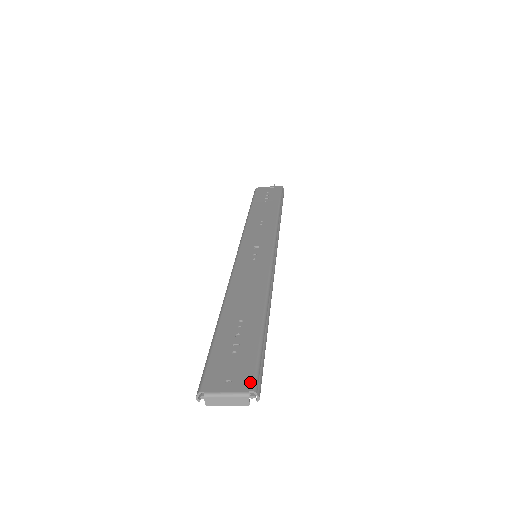
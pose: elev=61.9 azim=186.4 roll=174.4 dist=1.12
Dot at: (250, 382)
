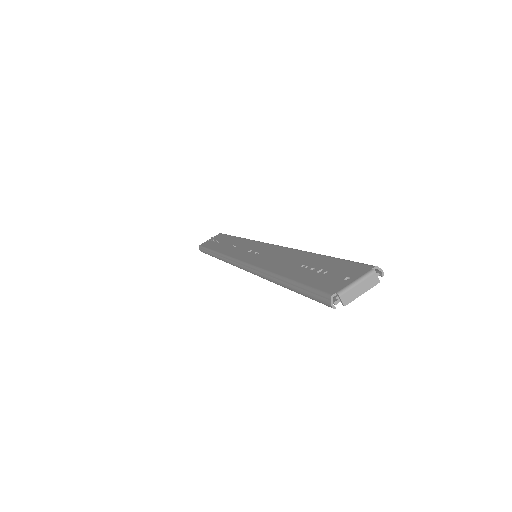
Dot at: (365, 267)
